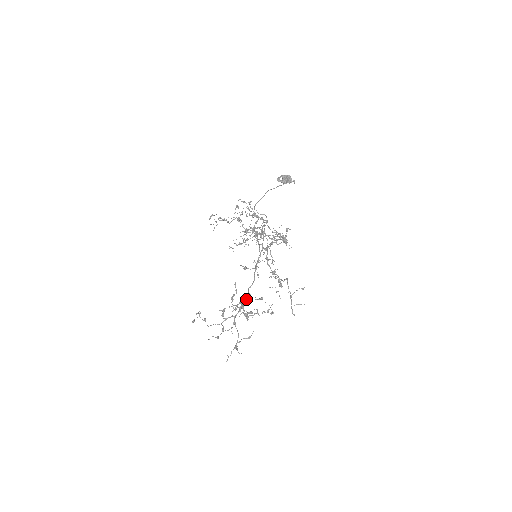
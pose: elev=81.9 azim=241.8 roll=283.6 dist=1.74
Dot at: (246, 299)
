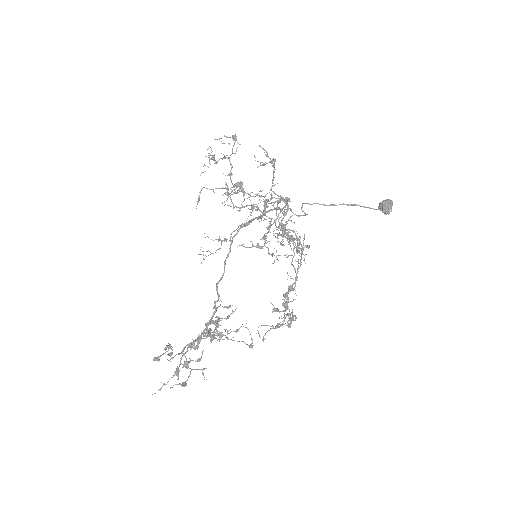
Dot at: (214, 308)
